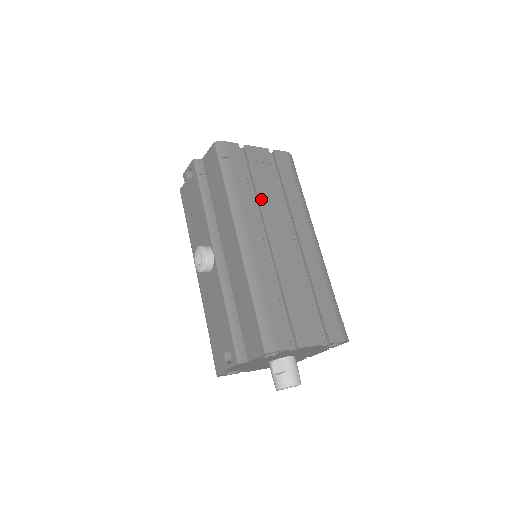
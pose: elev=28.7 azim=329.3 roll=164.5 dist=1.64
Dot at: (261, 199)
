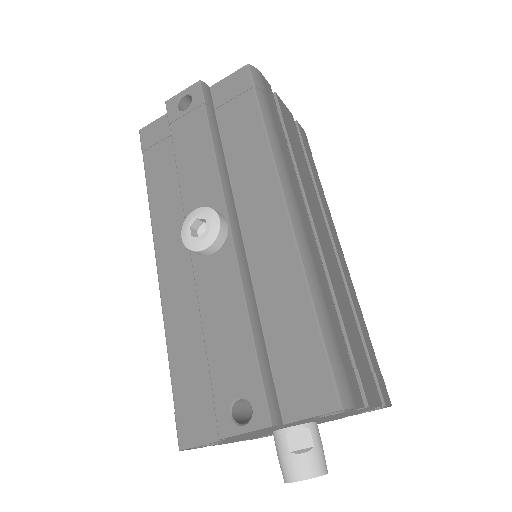
Dot at: (299, 169)
